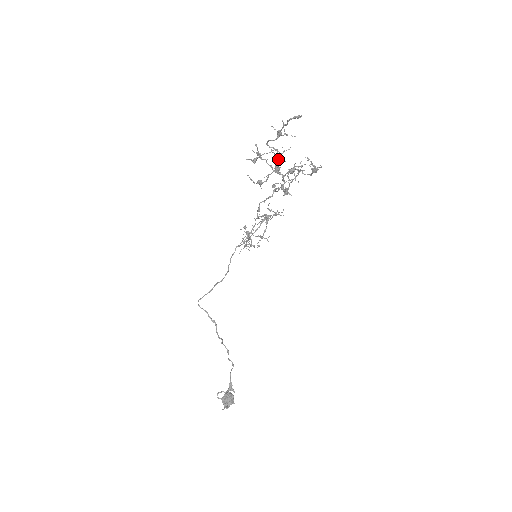
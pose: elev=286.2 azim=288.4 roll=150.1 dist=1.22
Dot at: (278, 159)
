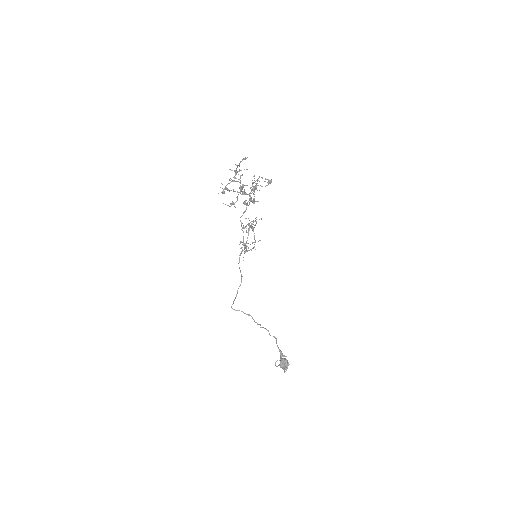
Dot at: (241, 186)
